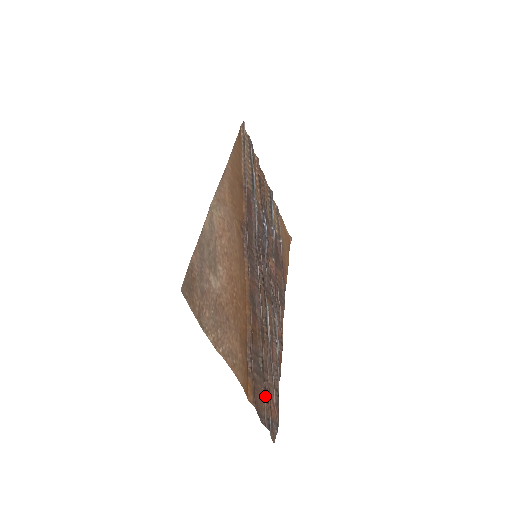
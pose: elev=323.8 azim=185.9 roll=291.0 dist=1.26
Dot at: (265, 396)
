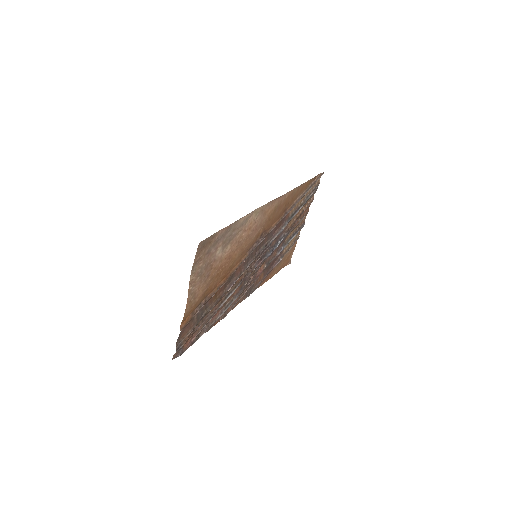
Dot at: (190, 332)
